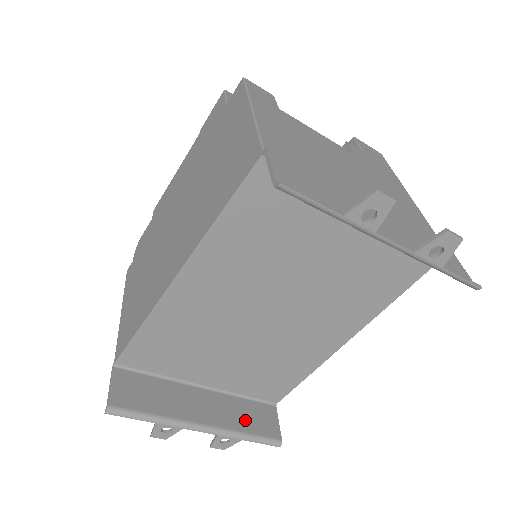
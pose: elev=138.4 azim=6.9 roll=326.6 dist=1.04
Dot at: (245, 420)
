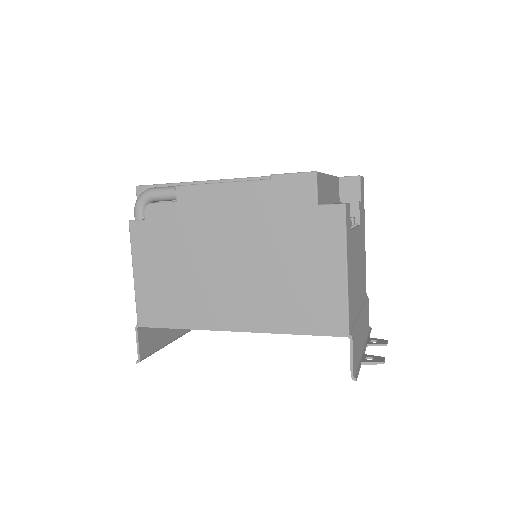
Dot at: occluded
